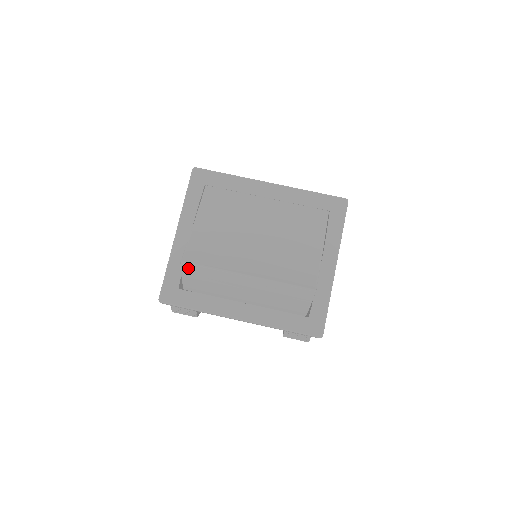
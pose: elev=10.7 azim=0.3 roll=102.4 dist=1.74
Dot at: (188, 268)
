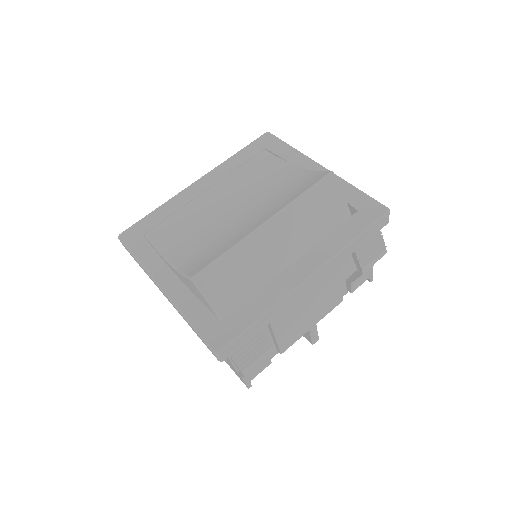
Dot at: (206, 280)
